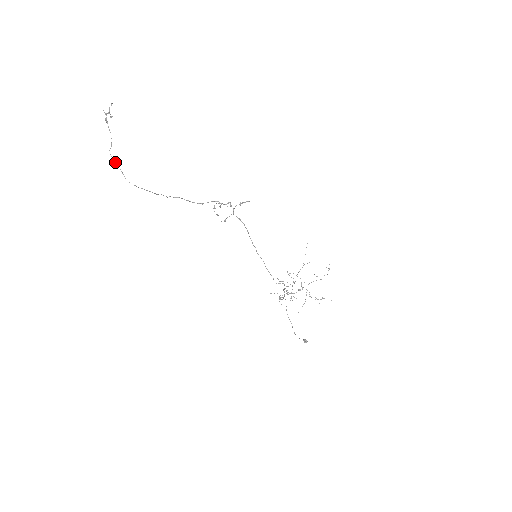
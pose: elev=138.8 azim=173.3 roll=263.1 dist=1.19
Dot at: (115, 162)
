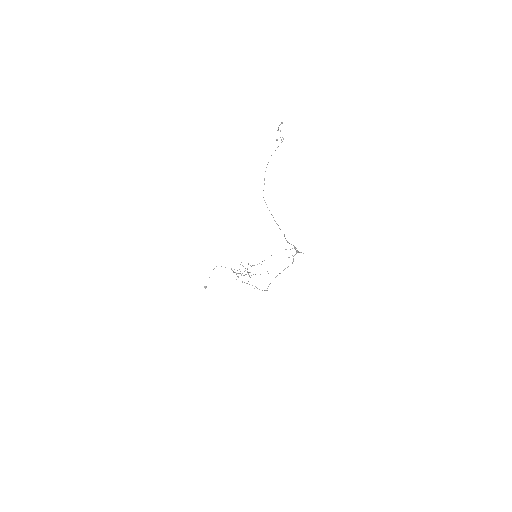
Dot at: occluded
